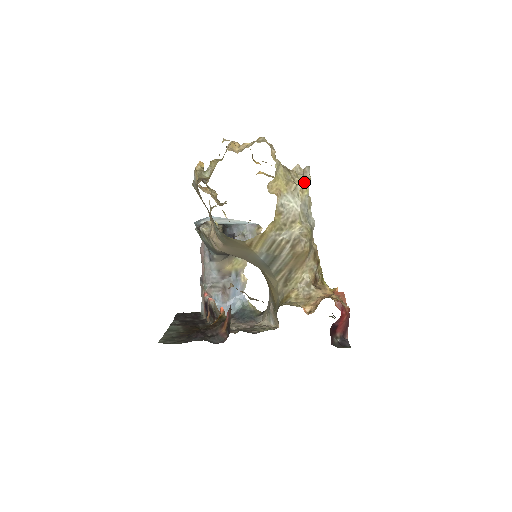
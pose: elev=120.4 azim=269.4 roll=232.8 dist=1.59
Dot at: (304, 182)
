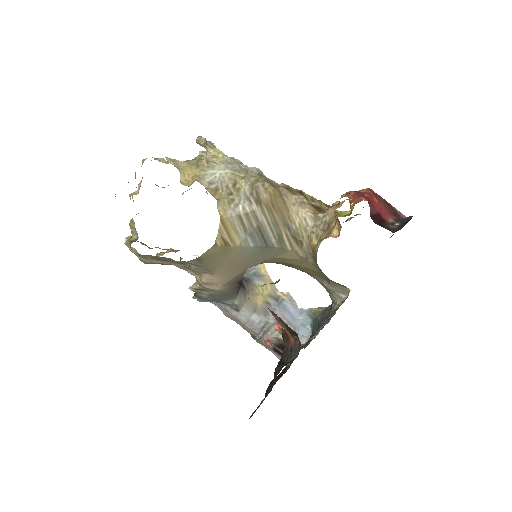
Dot at: (207, 149)
